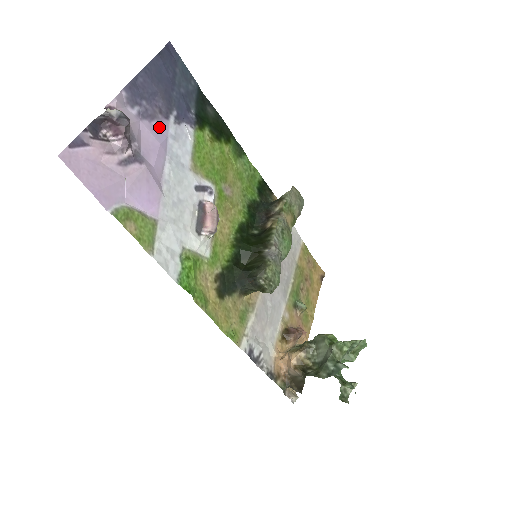
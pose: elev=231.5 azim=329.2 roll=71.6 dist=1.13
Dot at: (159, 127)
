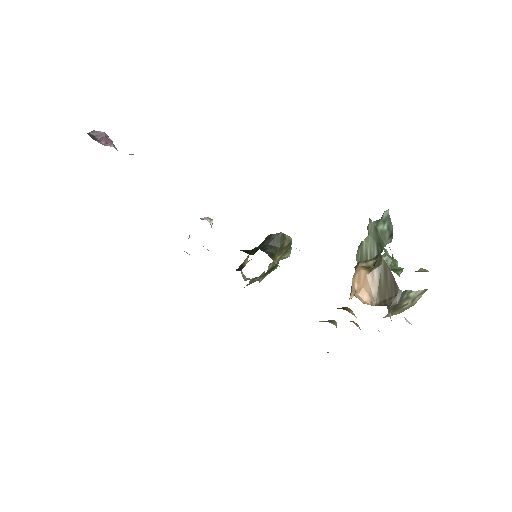
Dot at: occluded
